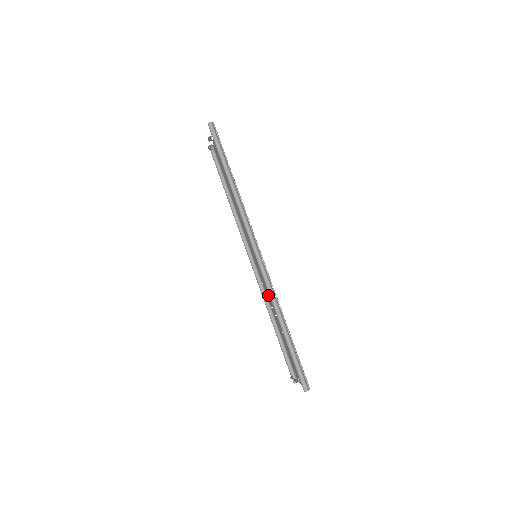
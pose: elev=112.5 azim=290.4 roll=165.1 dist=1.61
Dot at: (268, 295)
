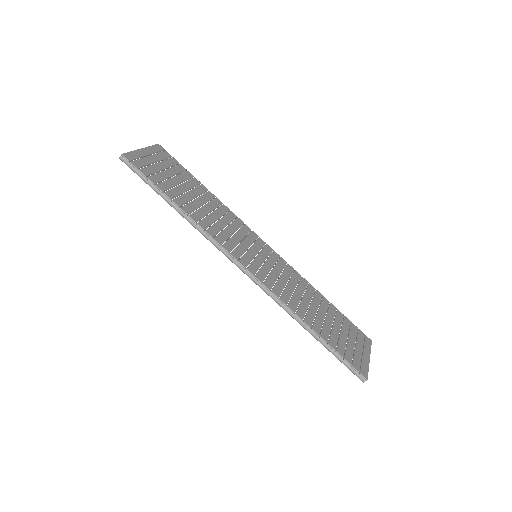
Dot at: (293, 281)
